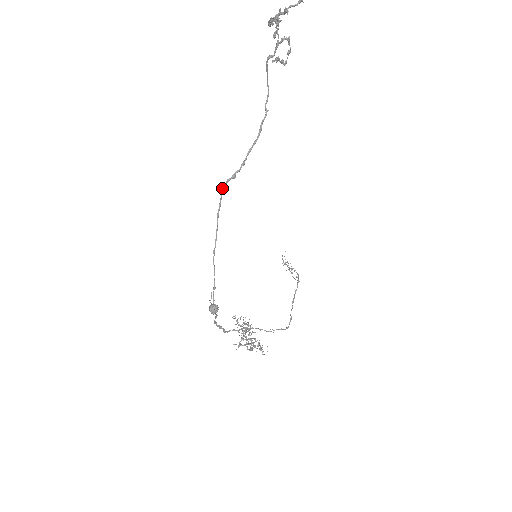
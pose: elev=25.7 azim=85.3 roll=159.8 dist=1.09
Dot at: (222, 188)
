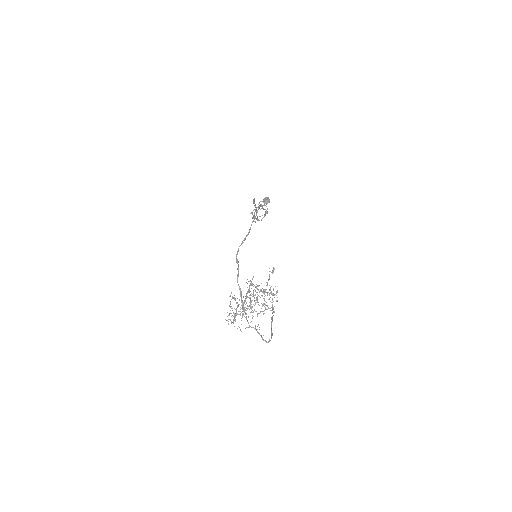
Dot at: (254, 198)
